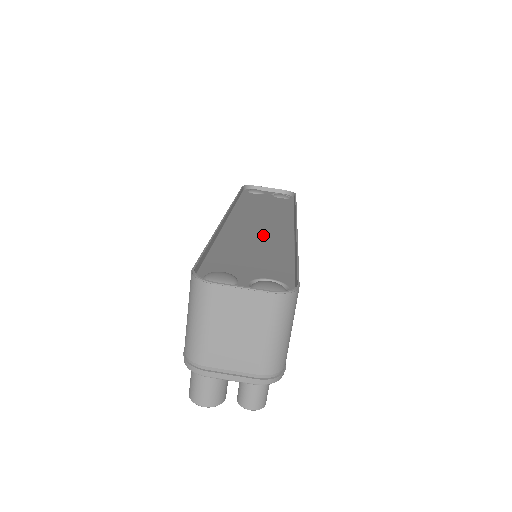
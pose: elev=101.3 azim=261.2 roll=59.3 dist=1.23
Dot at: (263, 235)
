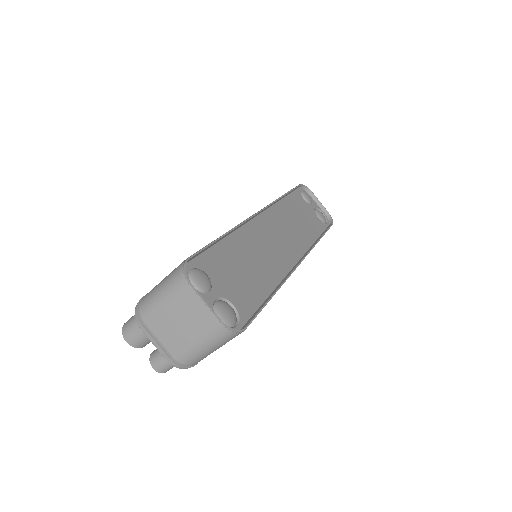
Dot at: (268, 254)
